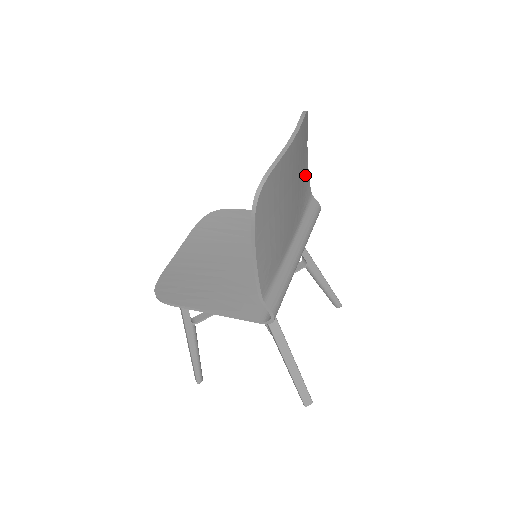
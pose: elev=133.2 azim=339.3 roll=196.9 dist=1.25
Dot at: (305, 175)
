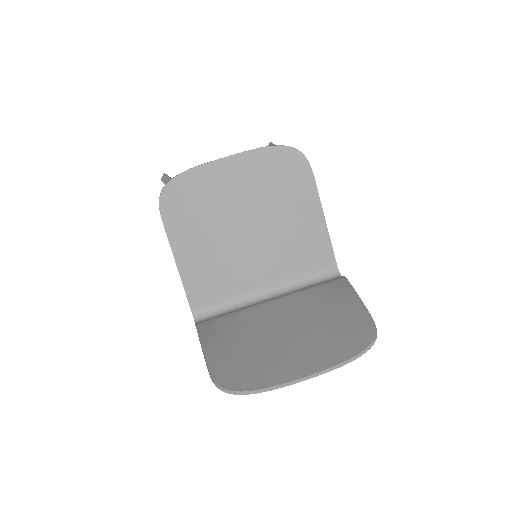
Dot at: (340, 302)
